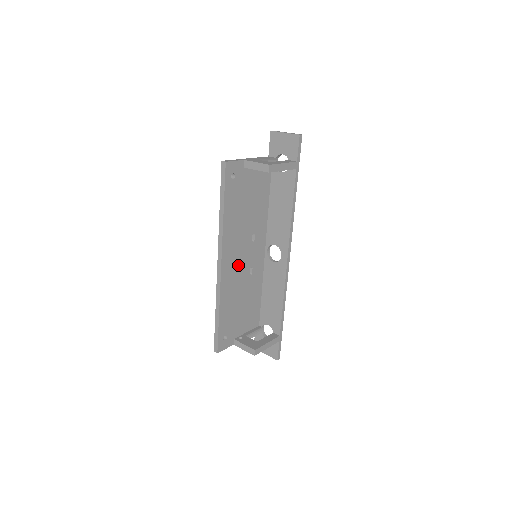
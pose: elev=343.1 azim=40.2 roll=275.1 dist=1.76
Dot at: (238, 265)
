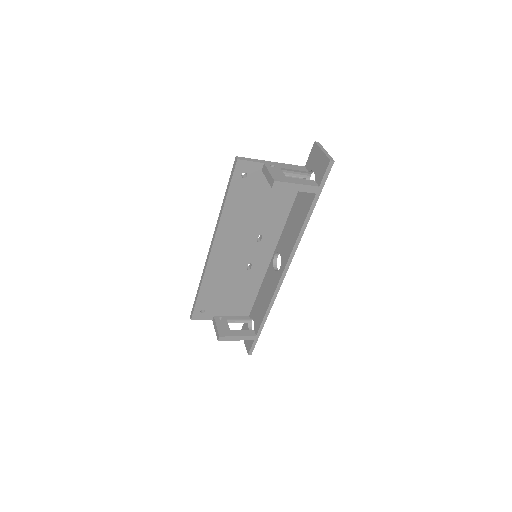
Dot at: (233, 256)
